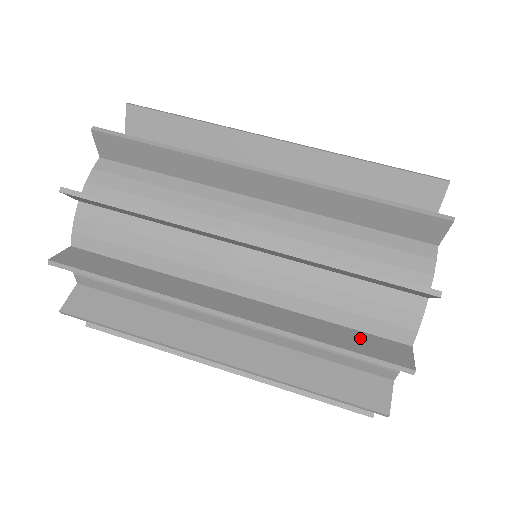
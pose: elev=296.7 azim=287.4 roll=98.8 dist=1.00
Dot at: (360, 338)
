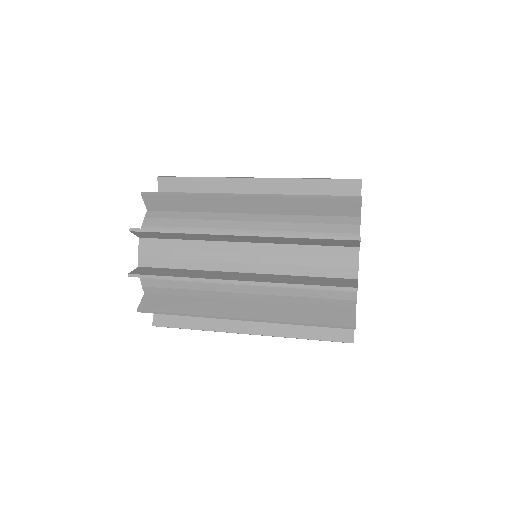
Dot at: occluded
